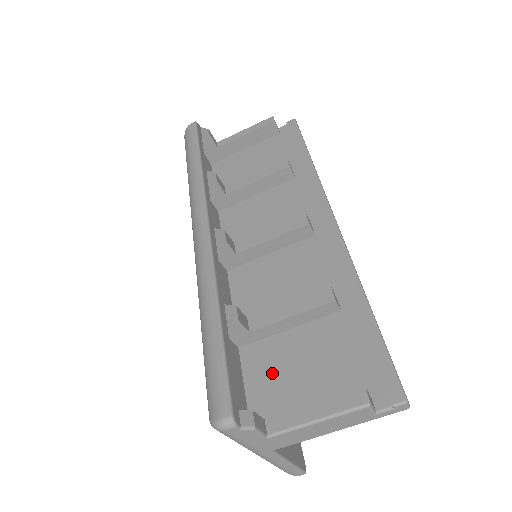
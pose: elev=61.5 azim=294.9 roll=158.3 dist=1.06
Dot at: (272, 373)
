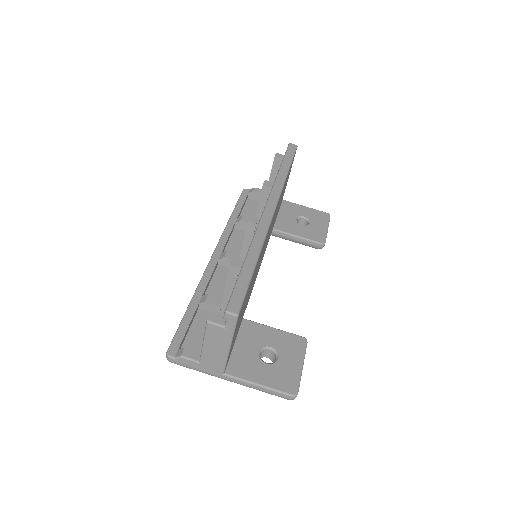
Dot at: occluded
